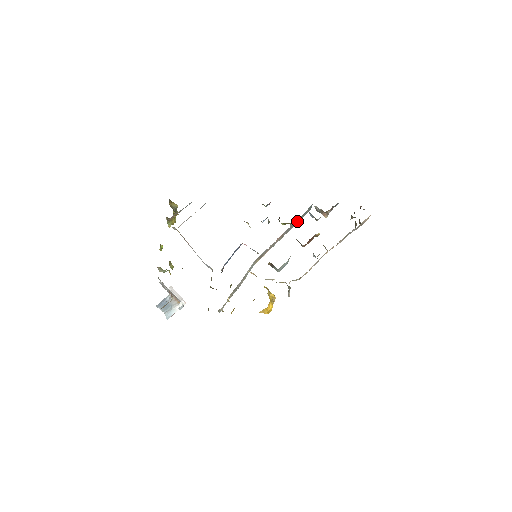
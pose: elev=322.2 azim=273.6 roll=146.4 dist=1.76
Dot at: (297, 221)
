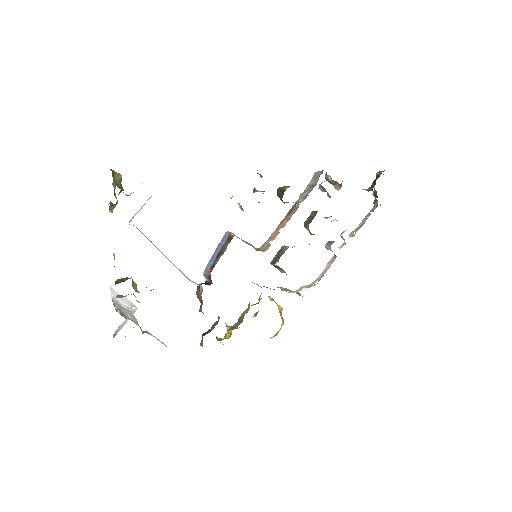
Dot at: (302, 196)
